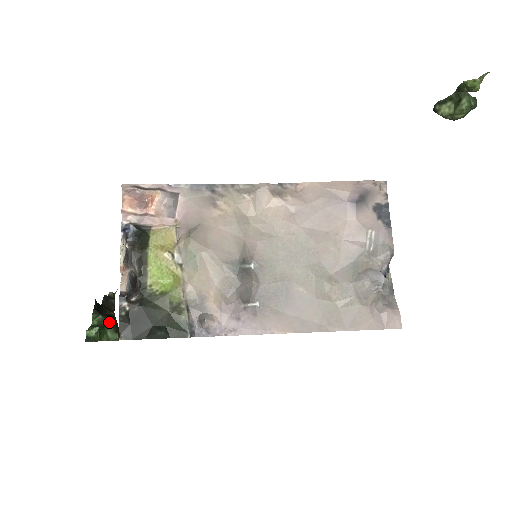
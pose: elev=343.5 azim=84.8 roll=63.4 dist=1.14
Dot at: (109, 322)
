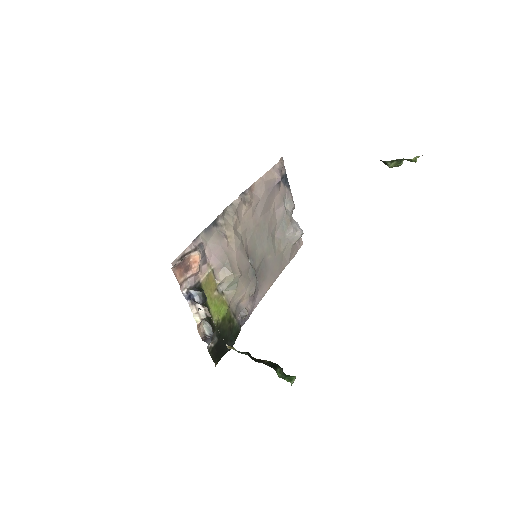
Dot at: (281, 368)
